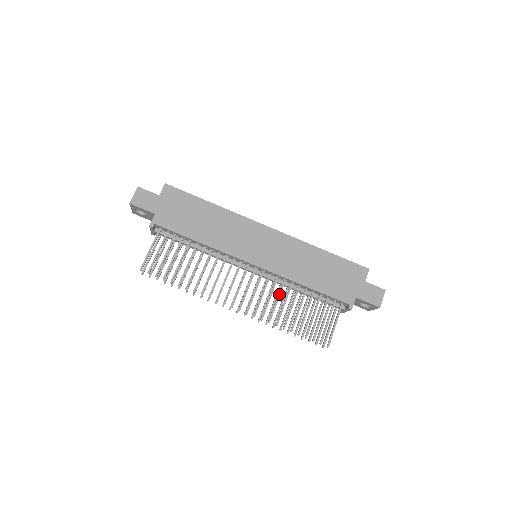
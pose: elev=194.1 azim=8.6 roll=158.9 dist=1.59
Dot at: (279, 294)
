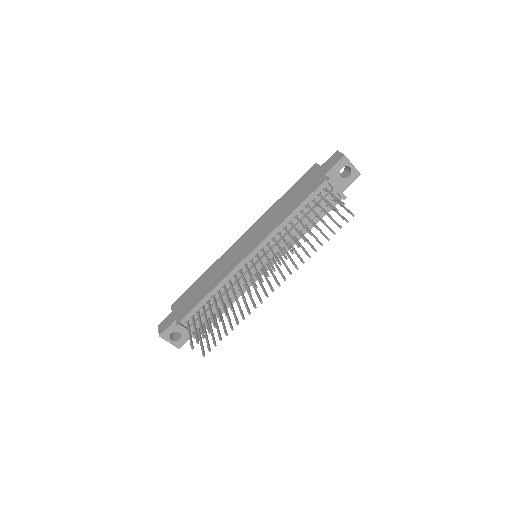
Dot at: (282, 239)
